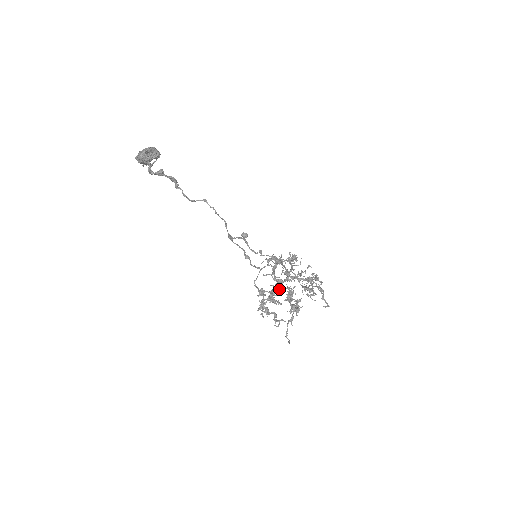
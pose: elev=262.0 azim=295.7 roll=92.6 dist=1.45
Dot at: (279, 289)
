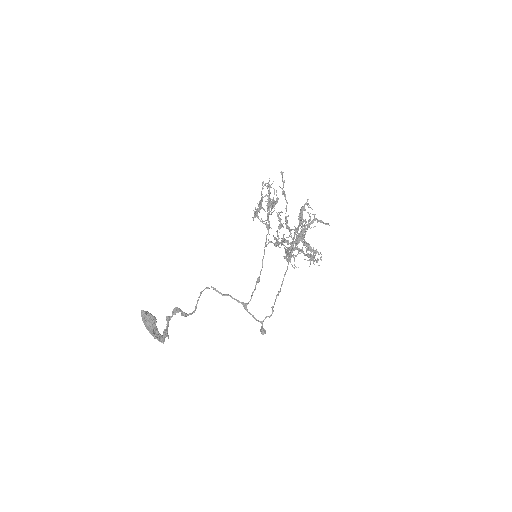
Dot at: occluded
